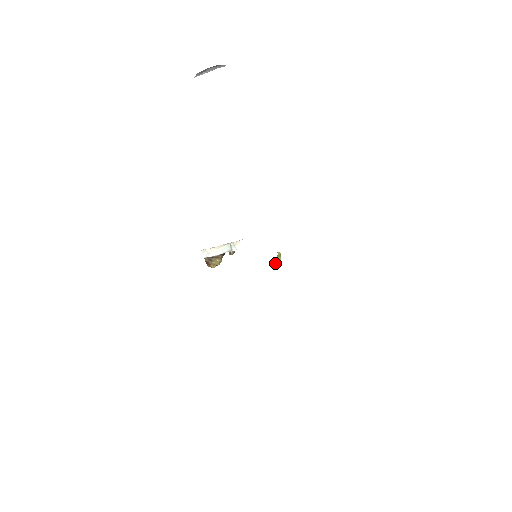
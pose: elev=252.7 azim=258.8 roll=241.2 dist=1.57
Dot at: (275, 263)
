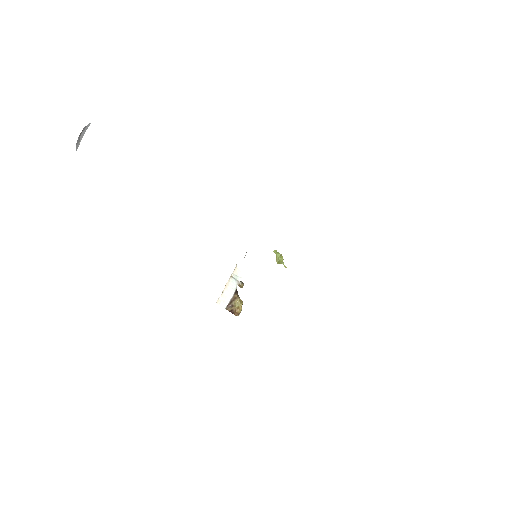
Dot at: (281, 263)
